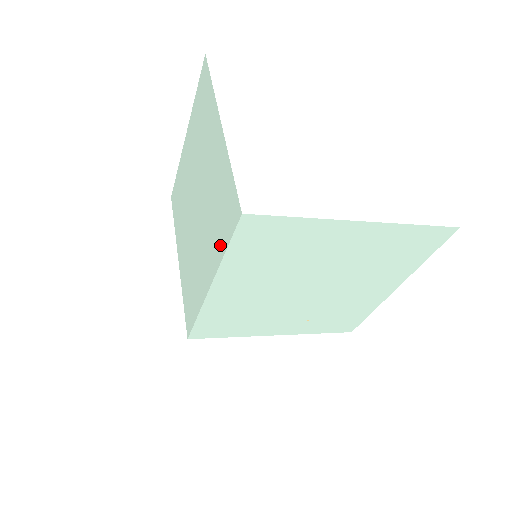
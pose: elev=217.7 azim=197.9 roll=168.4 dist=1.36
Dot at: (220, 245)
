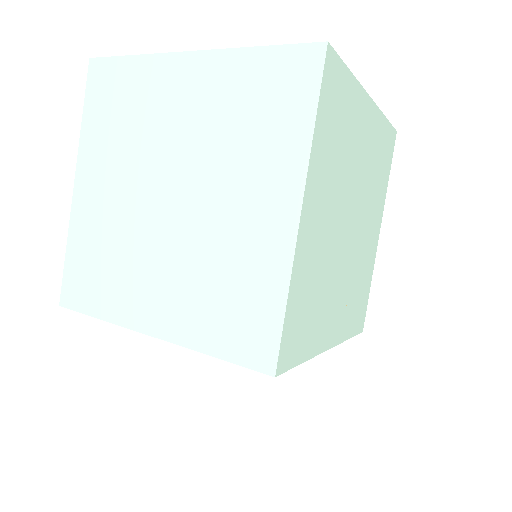
Dot at: (293, 134)
